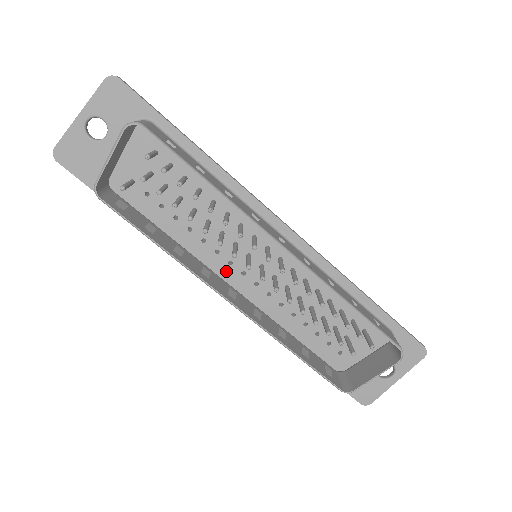
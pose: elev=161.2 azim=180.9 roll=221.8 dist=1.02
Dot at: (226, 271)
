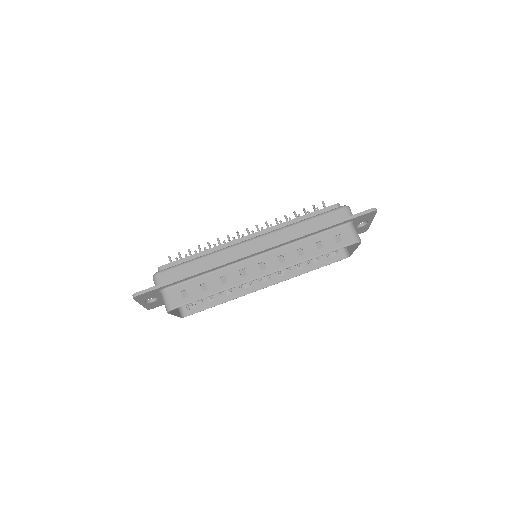
Dot at: occluded
